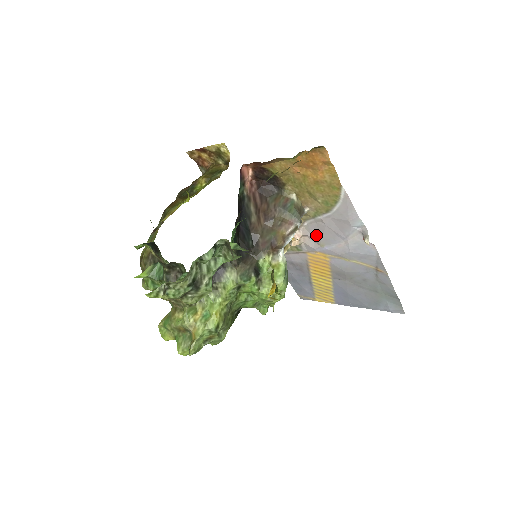
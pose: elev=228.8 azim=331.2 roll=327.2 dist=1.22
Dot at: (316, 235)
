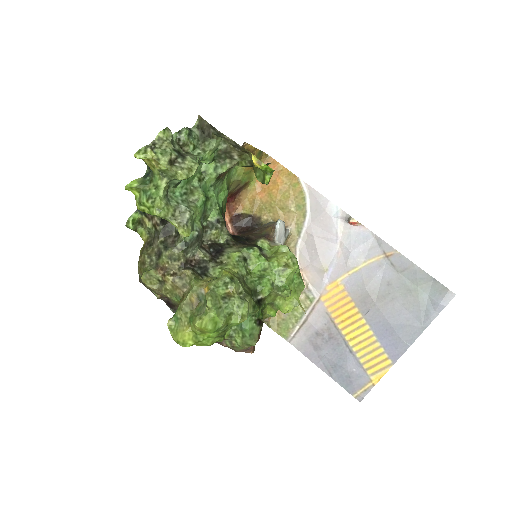
Dot at: (313, 259)
